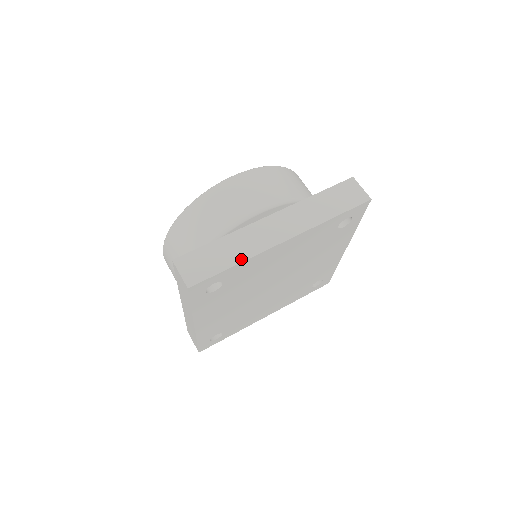
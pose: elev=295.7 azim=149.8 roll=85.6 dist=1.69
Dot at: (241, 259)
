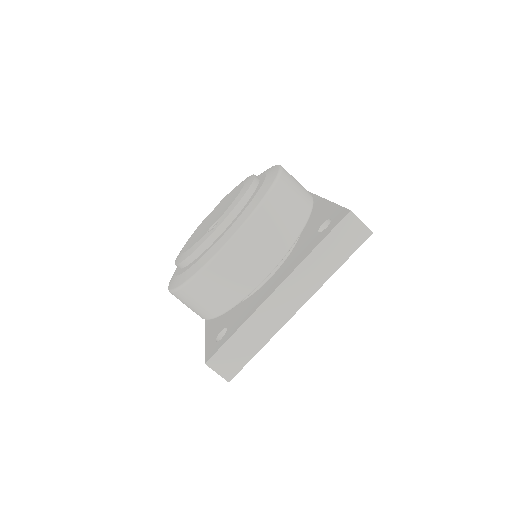
Dot at: (264, 342)
